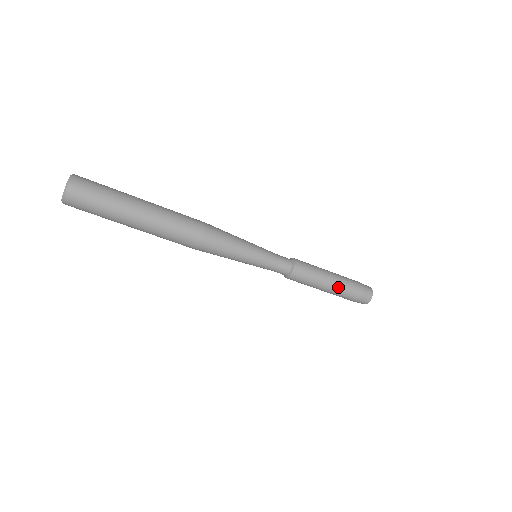
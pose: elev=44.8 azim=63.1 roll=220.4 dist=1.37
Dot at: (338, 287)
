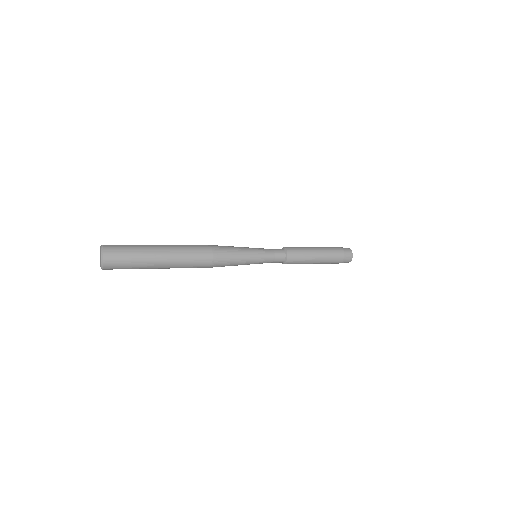
Dot at: (323, 263)
